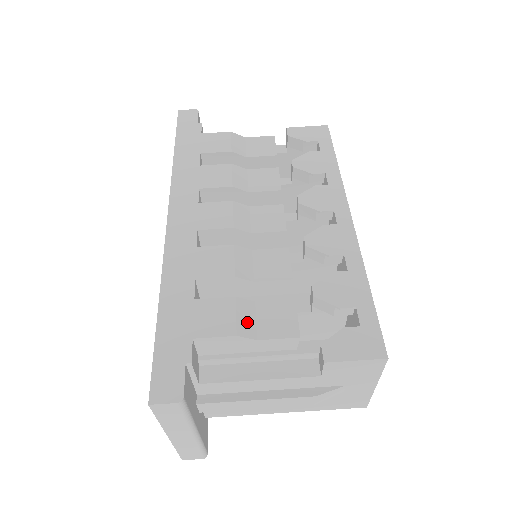
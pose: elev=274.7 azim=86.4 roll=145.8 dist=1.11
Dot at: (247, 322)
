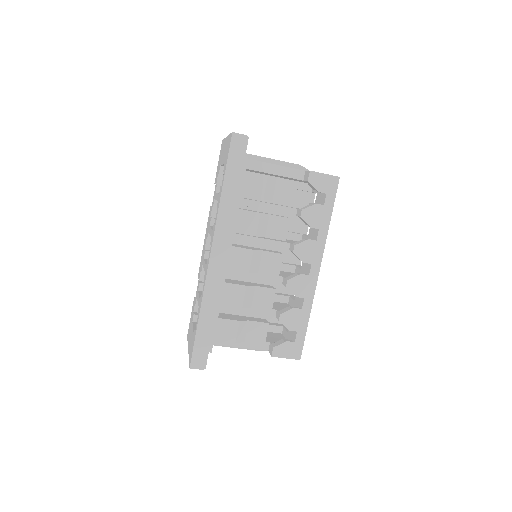
Dot at: (242, 334)
